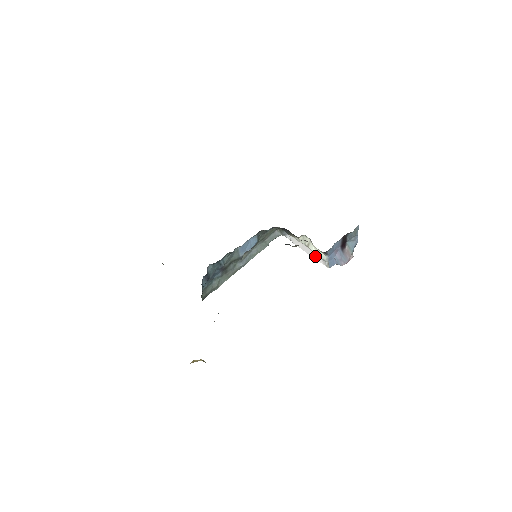
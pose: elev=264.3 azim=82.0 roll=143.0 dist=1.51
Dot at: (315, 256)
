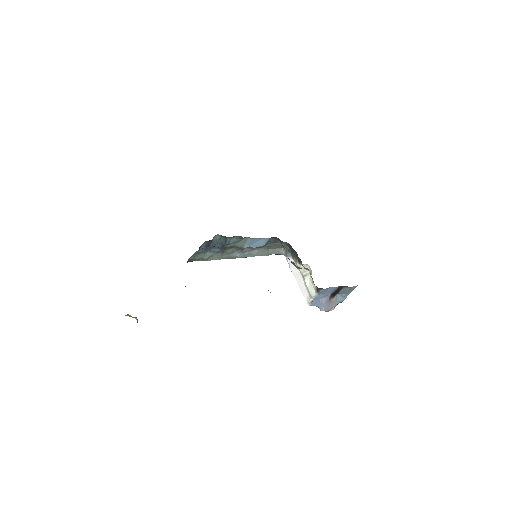
Dot at: (304, 289)
